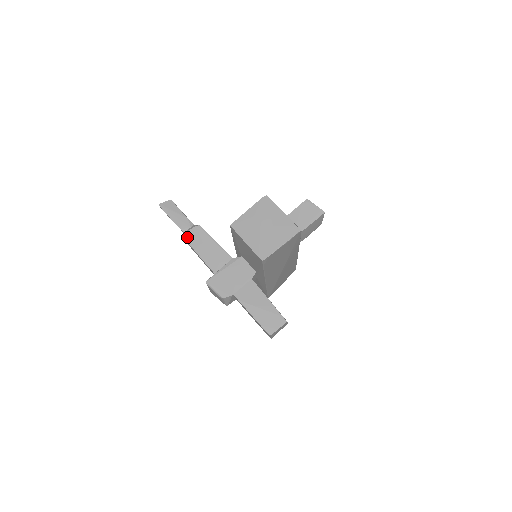
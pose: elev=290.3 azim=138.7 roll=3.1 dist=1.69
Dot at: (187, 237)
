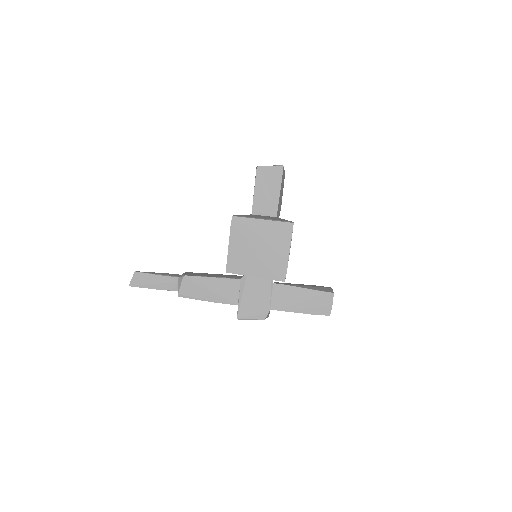
Dot at: (184, 295)
